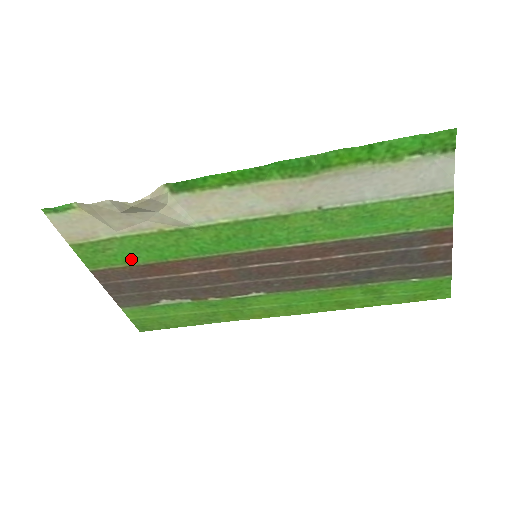
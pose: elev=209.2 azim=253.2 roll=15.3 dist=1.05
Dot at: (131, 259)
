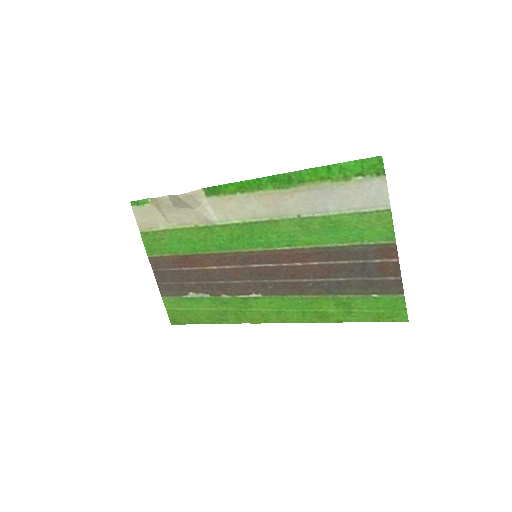
Dot at: (175, 249)
